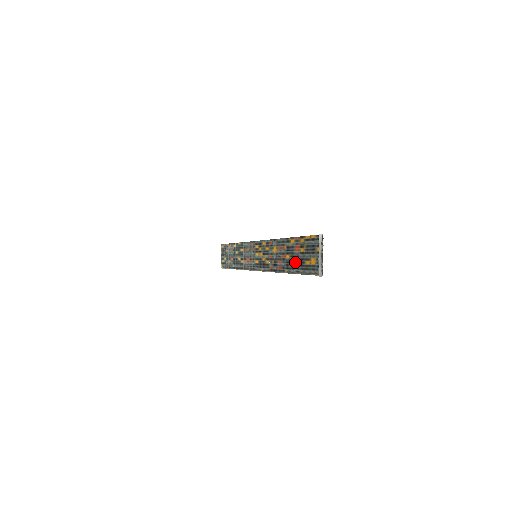
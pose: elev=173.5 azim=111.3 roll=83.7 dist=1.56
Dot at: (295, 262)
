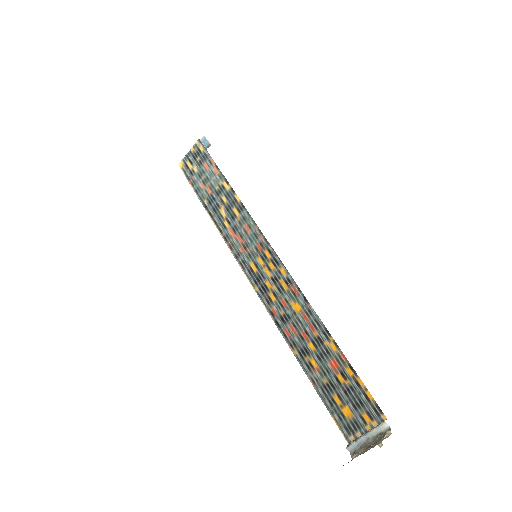
Dot at: (319, 370)
